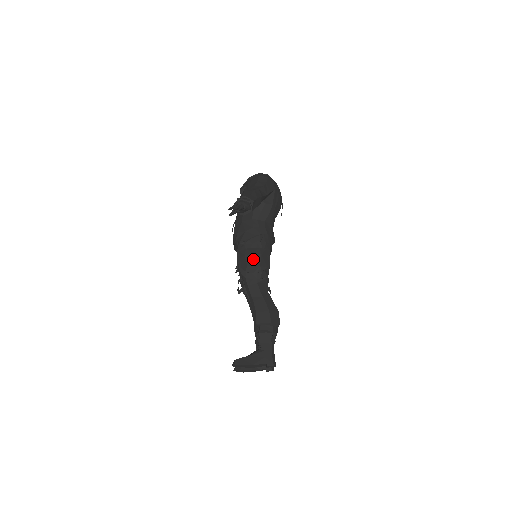
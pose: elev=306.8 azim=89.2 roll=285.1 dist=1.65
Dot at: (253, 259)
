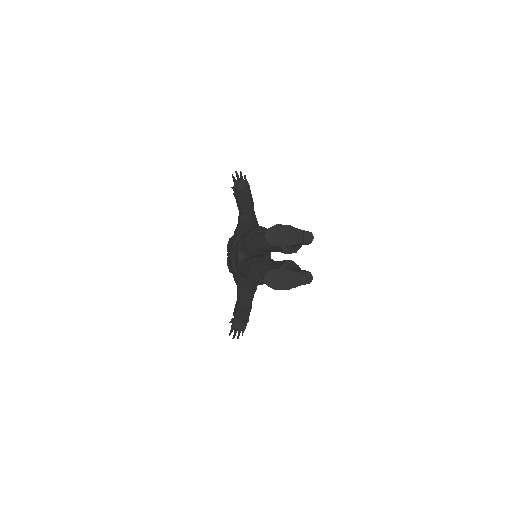
Dot at: (257, 226)
